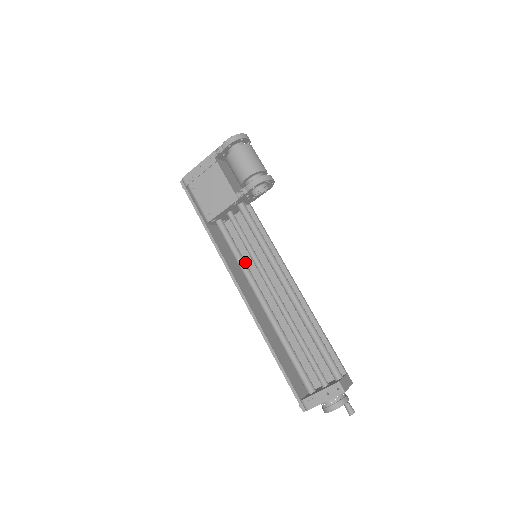
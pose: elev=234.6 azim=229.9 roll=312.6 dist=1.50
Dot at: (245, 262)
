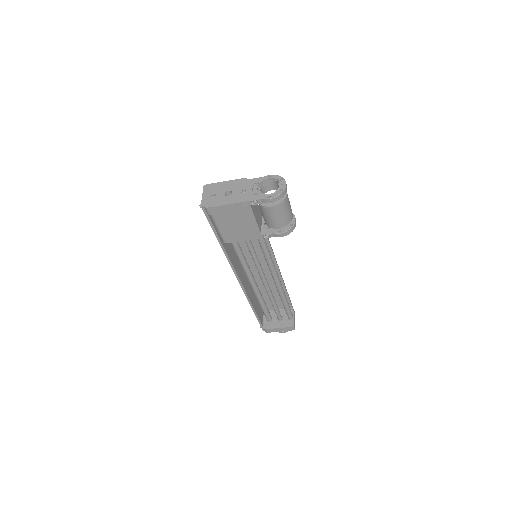
Dot at: occluded
